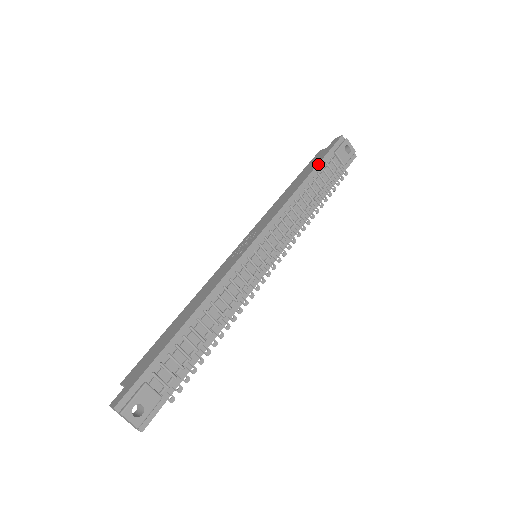
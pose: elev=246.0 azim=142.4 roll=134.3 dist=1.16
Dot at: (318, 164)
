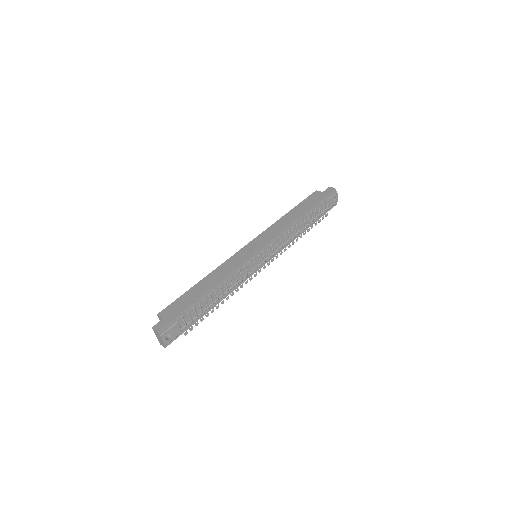
Dot at: (314, 205)
